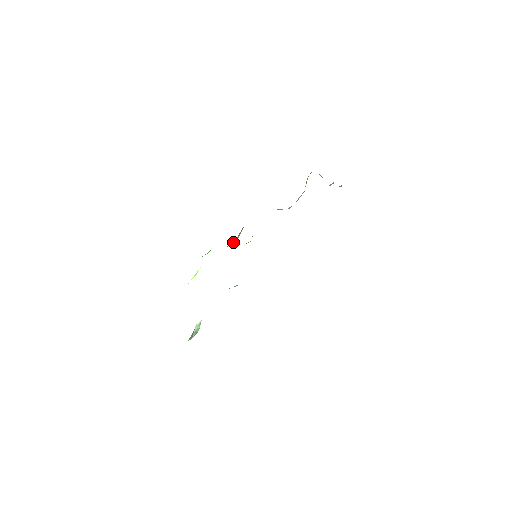
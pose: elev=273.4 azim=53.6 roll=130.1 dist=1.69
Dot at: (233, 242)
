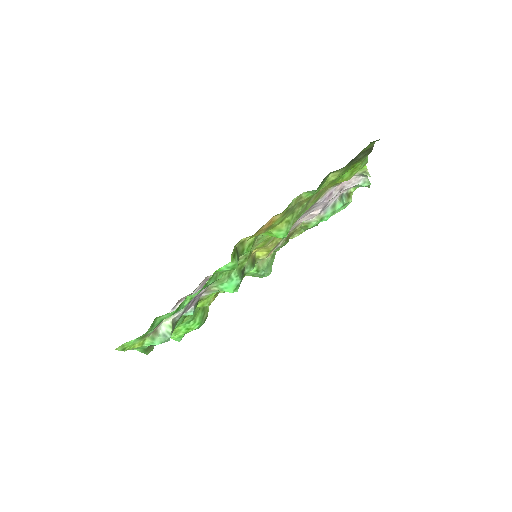
Dot at: (255, 267)
